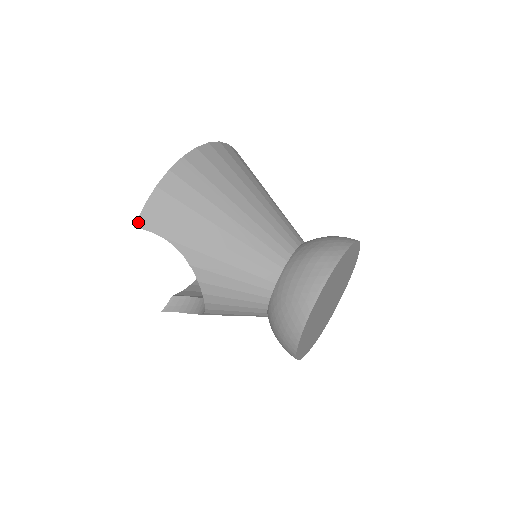
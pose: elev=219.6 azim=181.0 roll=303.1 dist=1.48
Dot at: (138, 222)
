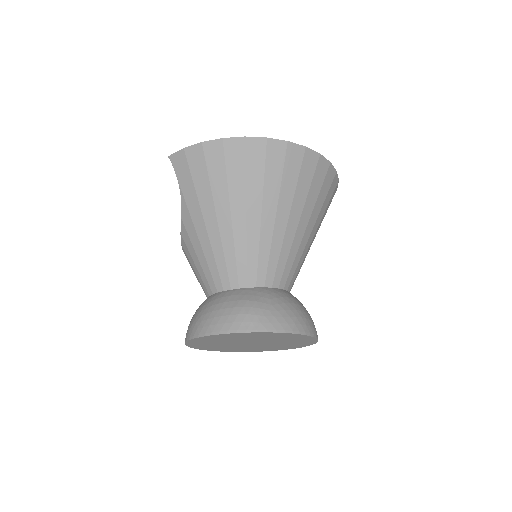
Dot at: (172, 155)
